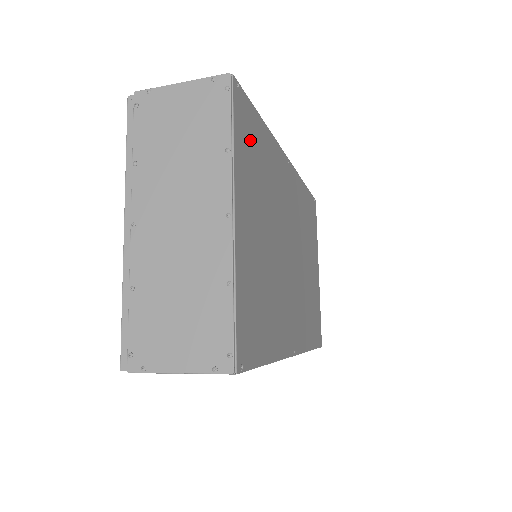
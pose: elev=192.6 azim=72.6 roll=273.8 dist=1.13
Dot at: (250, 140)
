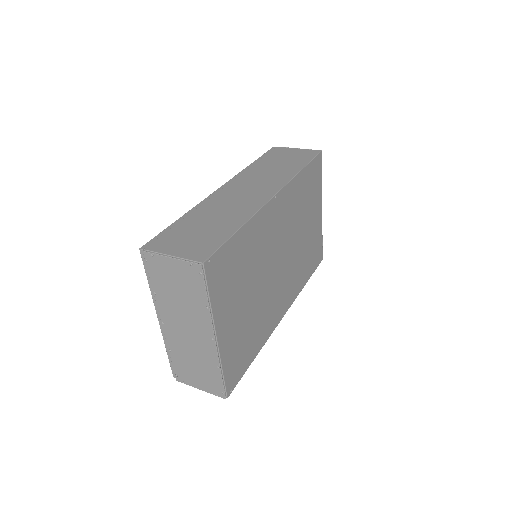
Dot at: (226, 271)
